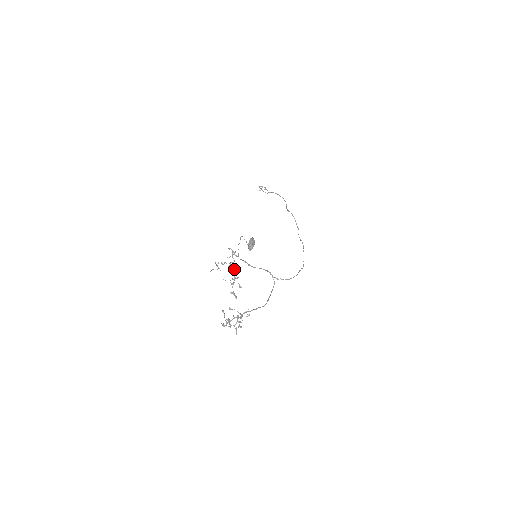
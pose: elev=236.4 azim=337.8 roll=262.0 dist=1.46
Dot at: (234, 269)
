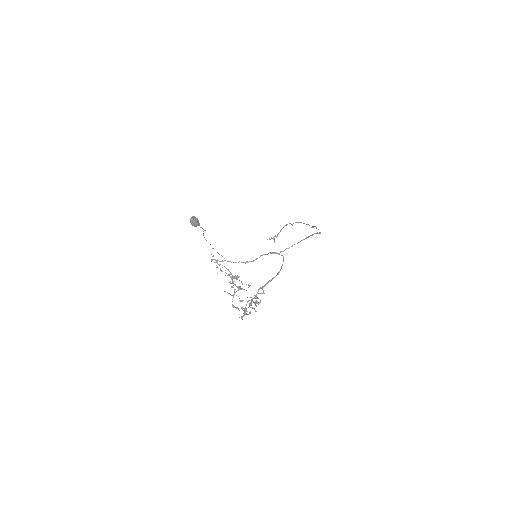
Dot at: occluded
